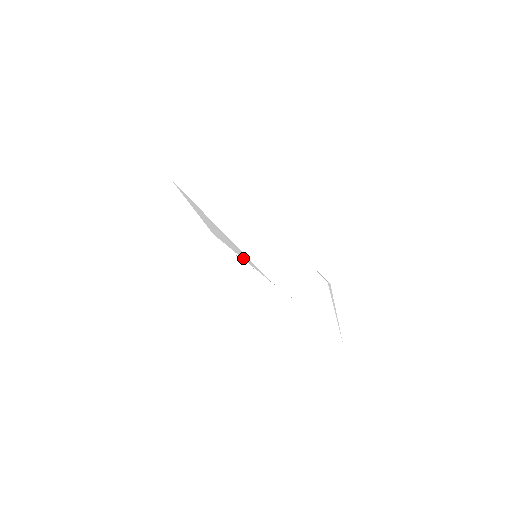
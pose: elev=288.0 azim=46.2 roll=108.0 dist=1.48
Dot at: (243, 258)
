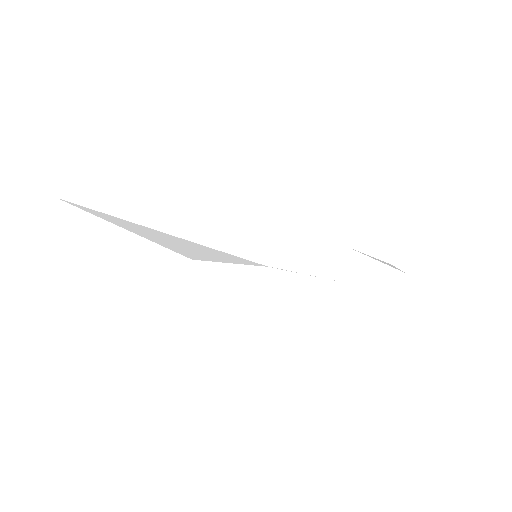
Dot at: (232, 262)
